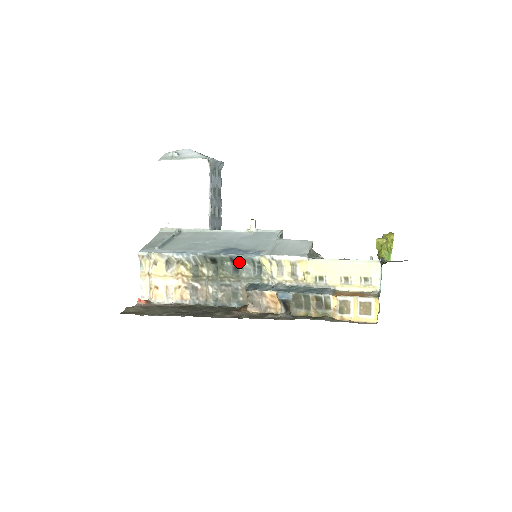
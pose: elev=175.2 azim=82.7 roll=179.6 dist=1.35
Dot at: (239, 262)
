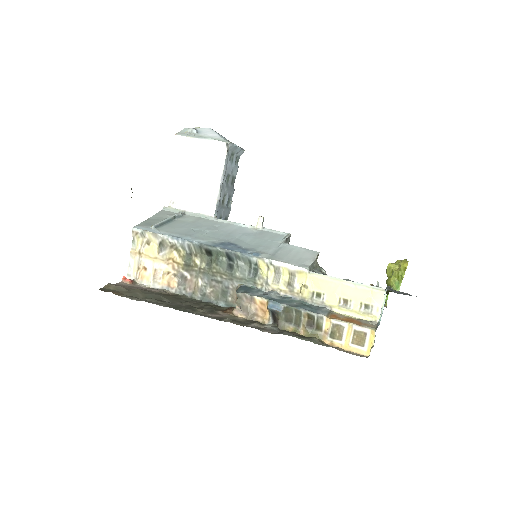
Dot at: (235, 260)
